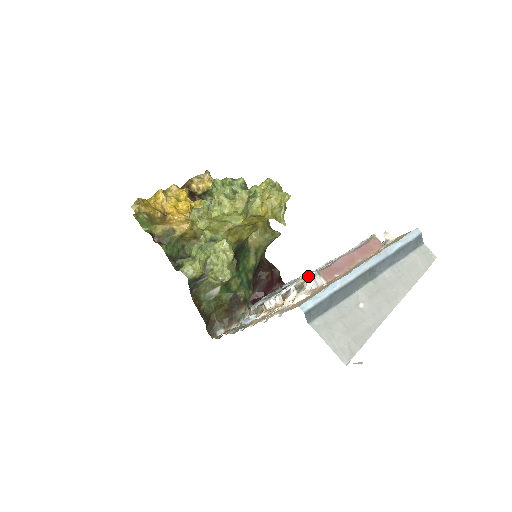
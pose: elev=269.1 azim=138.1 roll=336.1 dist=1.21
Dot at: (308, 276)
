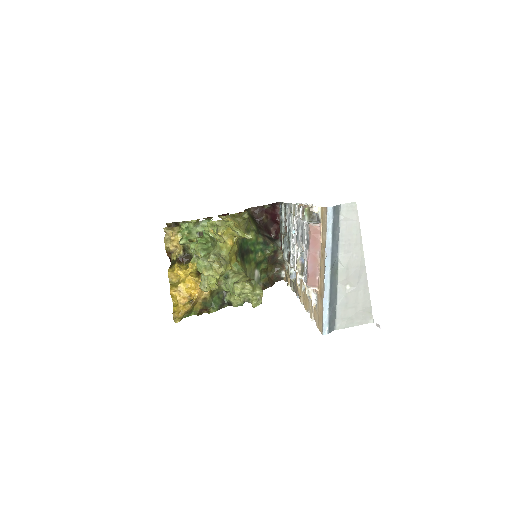
Dot at: (299, 261)
